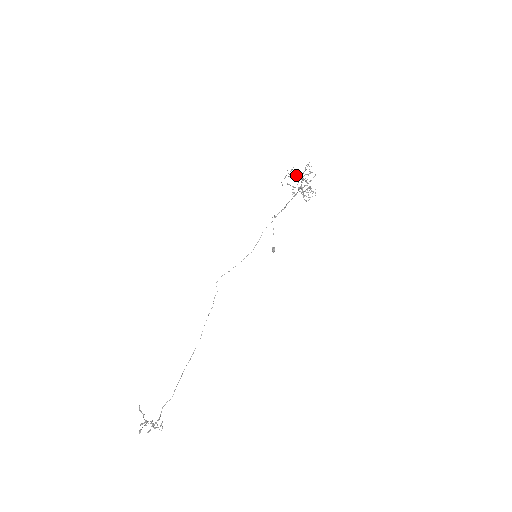
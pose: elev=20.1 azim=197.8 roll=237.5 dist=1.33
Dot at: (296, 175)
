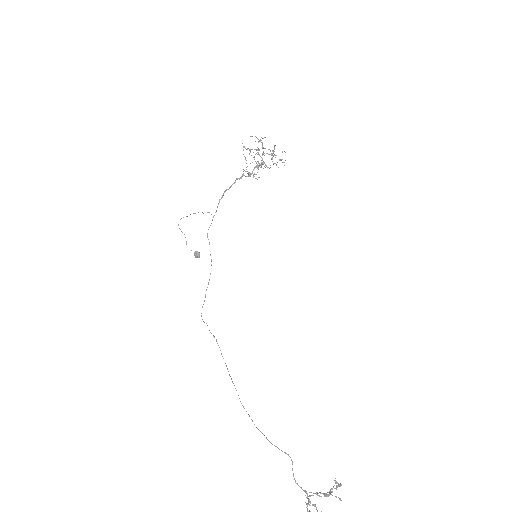
Dot at: (250, 152)
